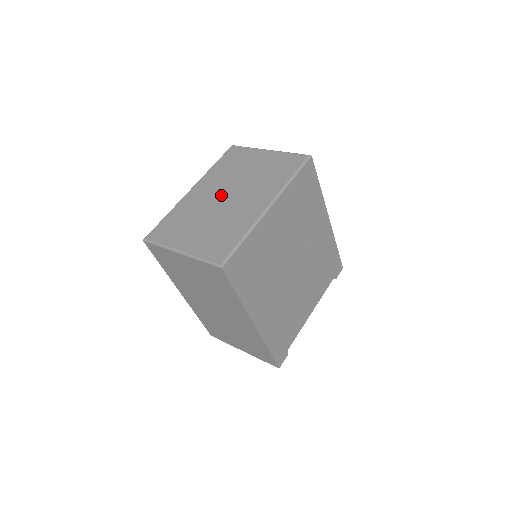
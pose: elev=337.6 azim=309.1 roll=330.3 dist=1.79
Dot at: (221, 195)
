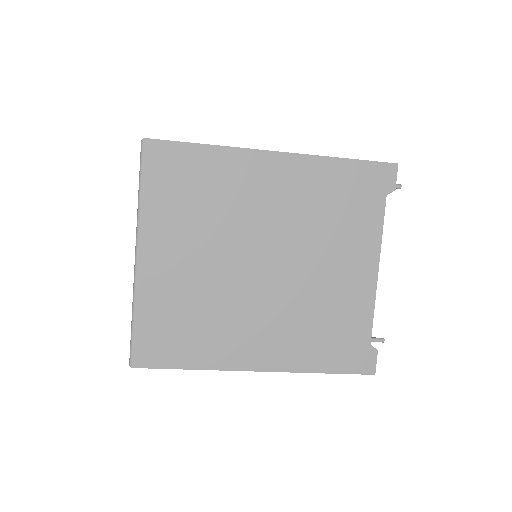
Dot at: occluded
